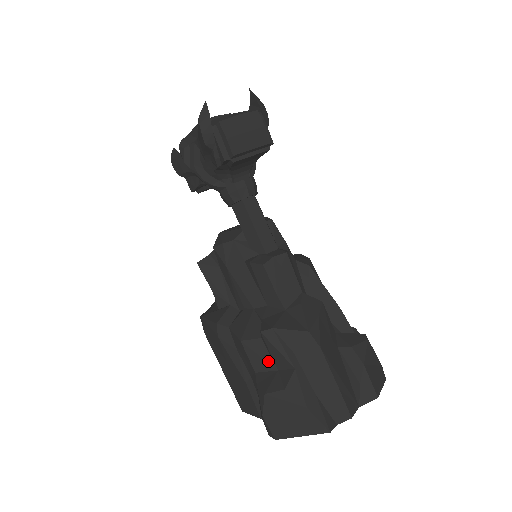
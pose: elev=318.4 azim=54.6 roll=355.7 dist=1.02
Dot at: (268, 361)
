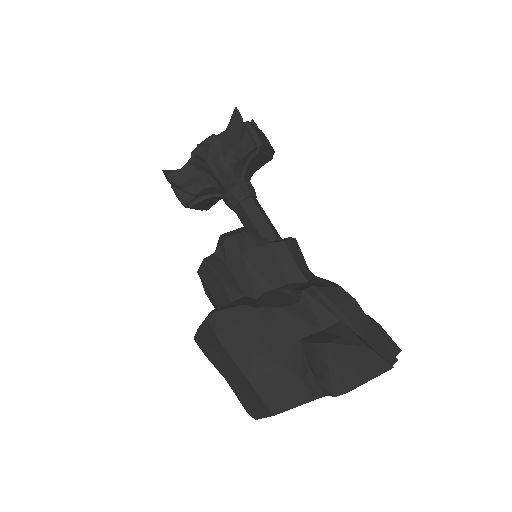
Dot at: (311, 323)
